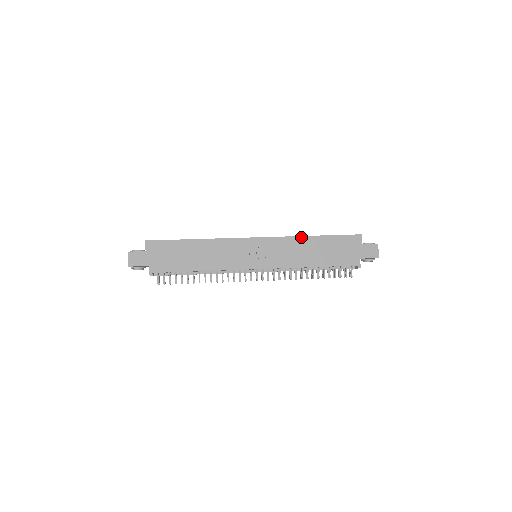
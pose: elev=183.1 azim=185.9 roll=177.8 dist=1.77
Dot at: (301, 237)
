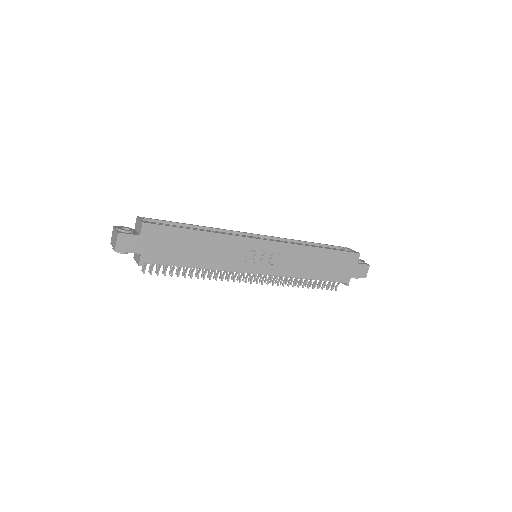
Dot at: (308, 247)
